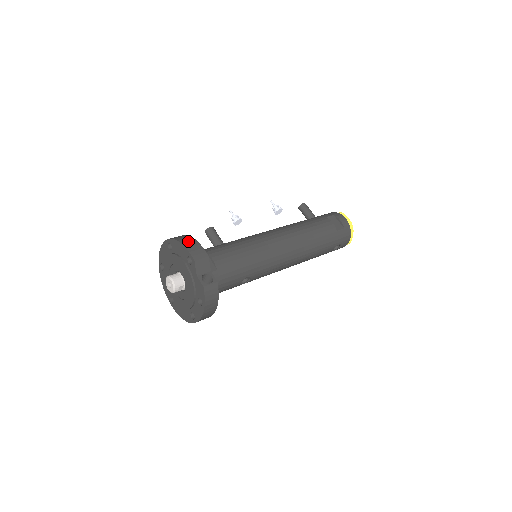
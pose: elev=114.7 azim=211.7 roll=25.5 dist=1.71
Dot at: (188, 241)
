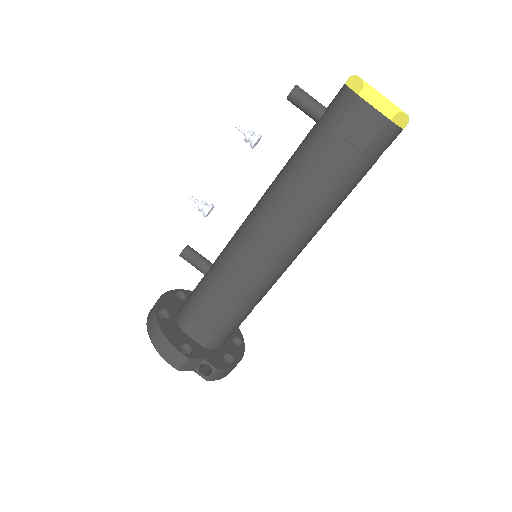
Dot at: (160, 343)
